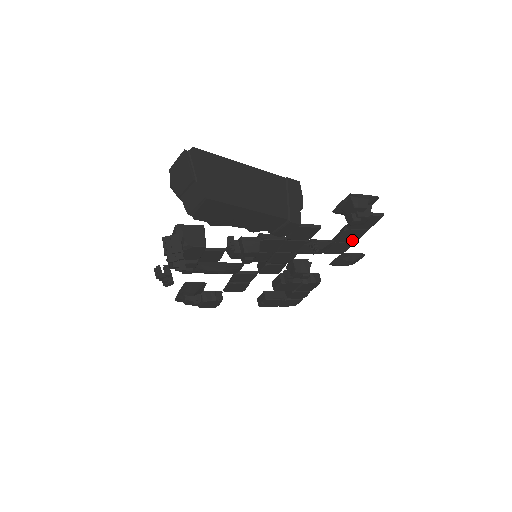
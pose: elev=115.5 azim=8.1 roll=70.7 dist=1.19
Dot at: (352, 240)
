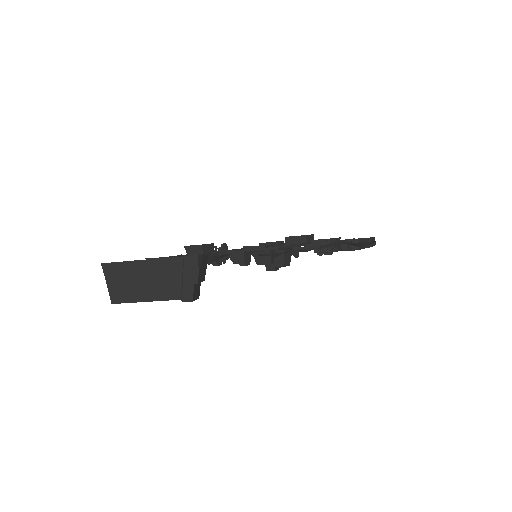
Dot at: occluded
